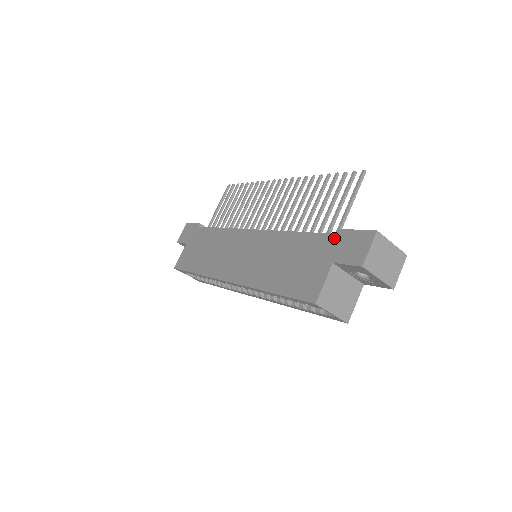
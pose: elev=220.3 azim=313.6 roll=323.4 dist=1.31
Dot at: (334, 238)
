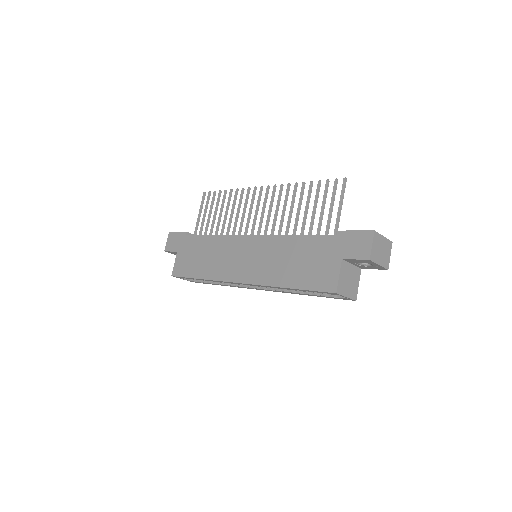
Dot at: (337, 238)
